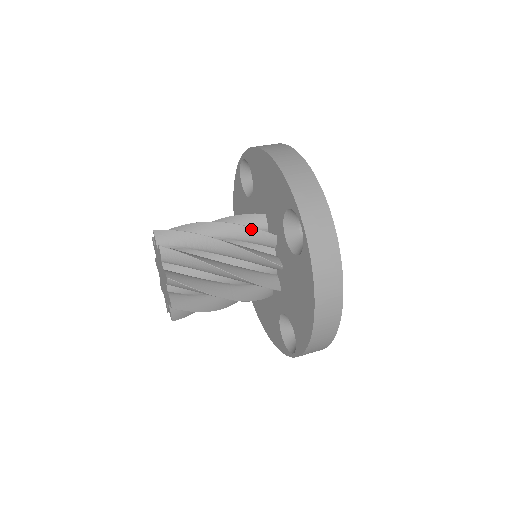
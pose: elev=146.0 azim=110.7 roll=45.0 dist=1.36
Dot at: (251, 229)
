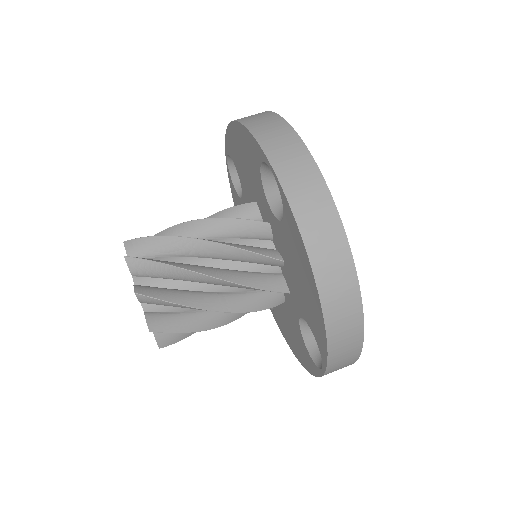
Dot at: (262, 290)
